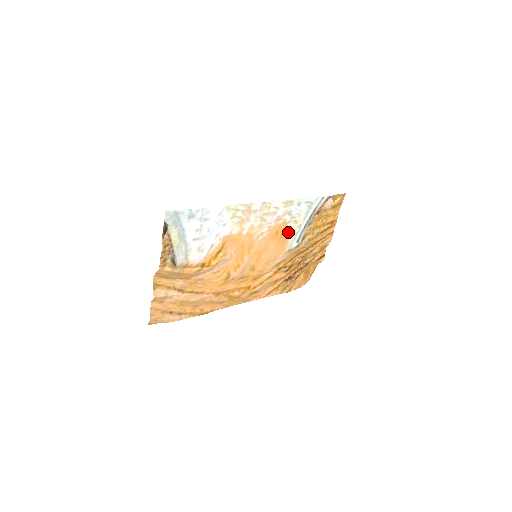
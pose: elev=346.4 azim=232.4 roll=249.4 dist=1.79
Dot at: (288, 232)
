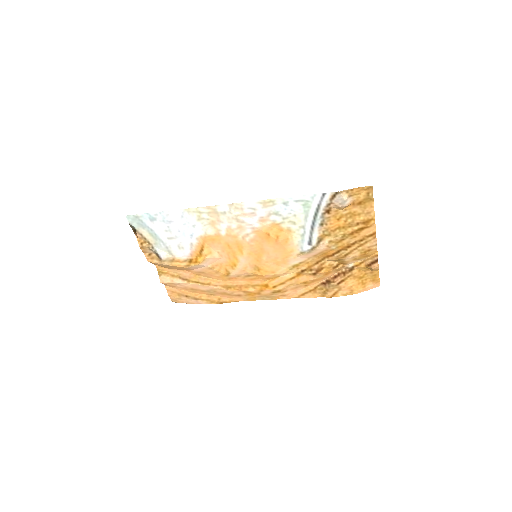
Dot at: (288, 233)
